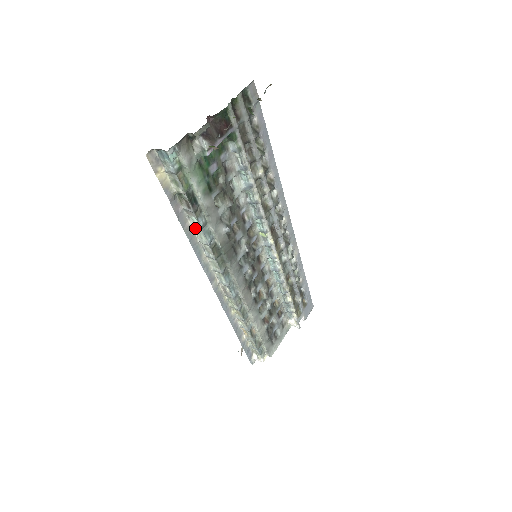
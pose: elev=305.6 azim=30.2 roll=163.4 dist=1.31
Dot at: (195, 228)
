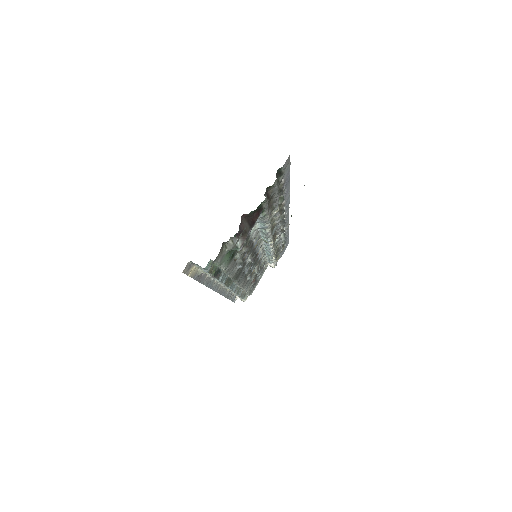
Dot at: occluded
